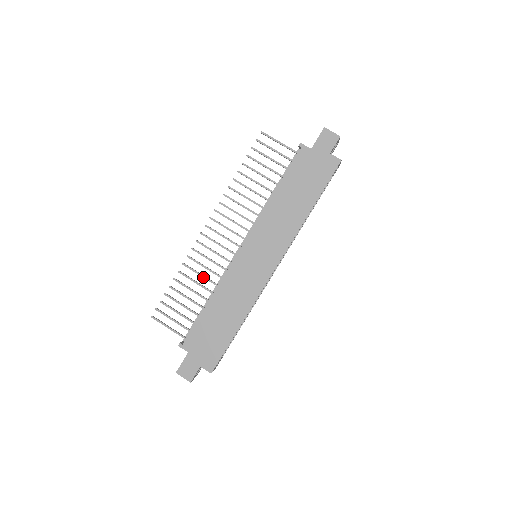
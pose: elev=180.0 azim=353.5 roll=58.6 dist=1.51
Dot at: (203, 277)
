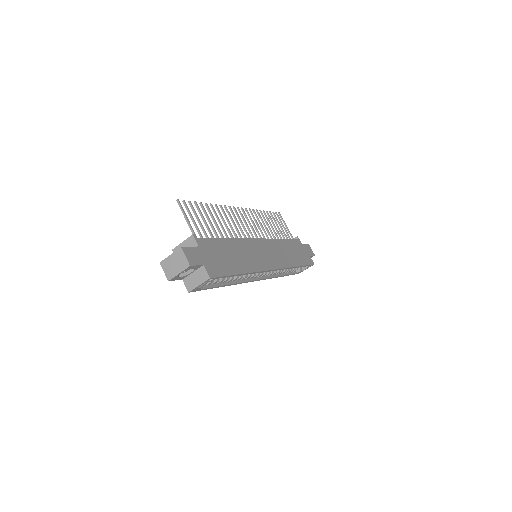
Dot at: (226, 225)
